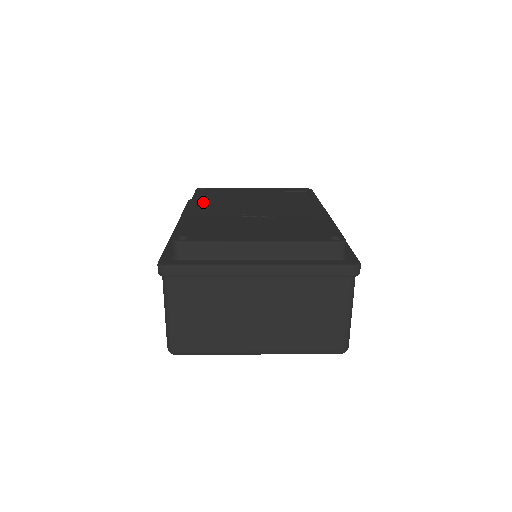
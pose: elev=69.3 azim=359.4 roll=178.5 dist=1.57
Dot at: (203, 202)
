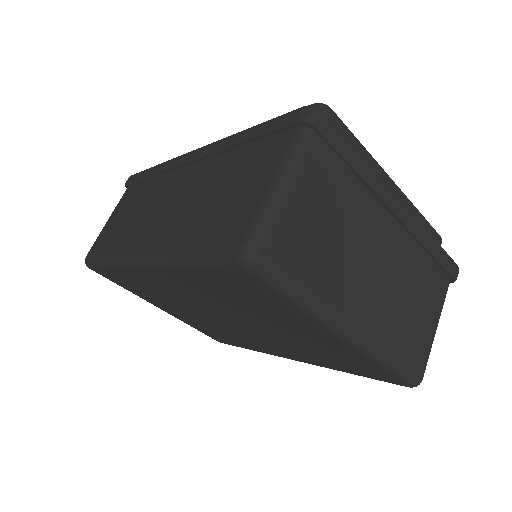
Dot at: occluded
